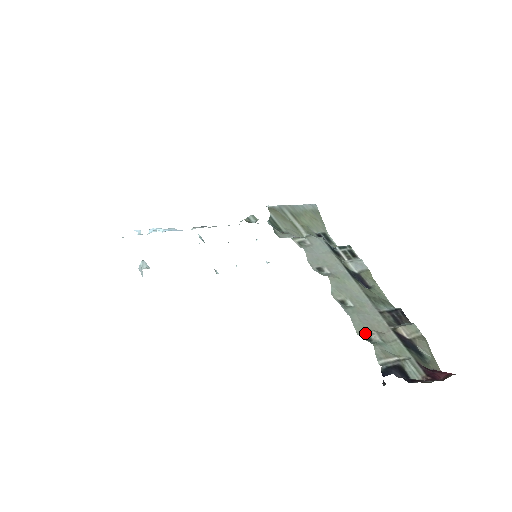
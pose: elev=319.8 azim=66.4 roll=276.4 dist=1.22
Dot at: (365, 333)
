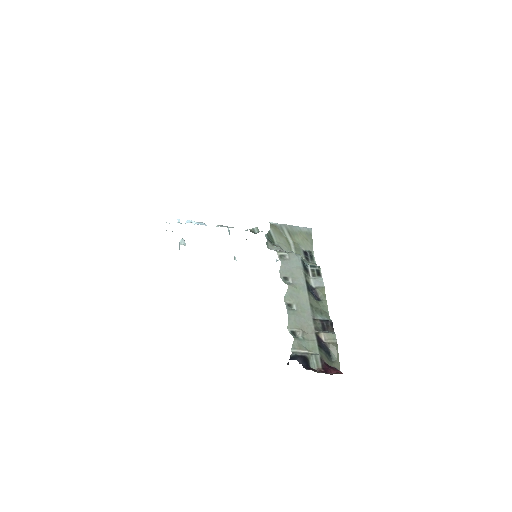
Dot at: (293, 330)
